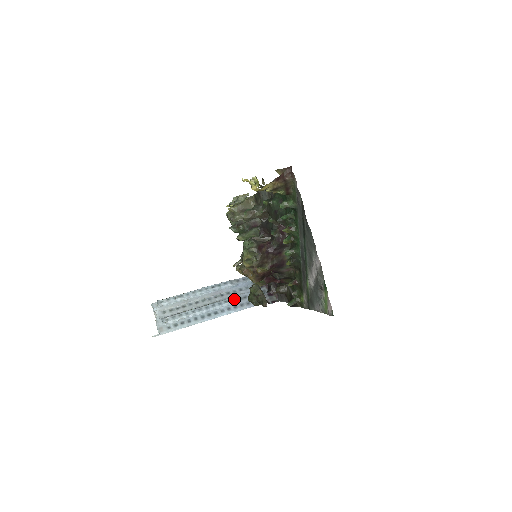
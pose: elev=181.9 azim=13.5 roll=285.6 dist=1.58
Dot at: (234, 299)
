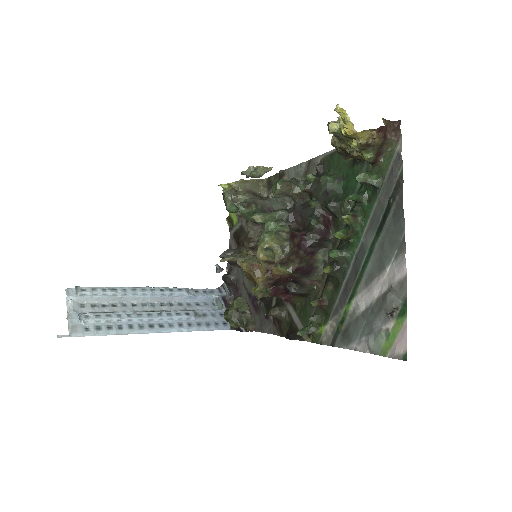
Dot at: (190, 313)
